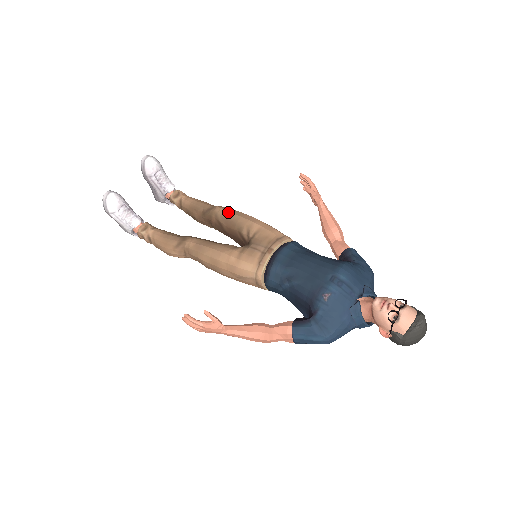
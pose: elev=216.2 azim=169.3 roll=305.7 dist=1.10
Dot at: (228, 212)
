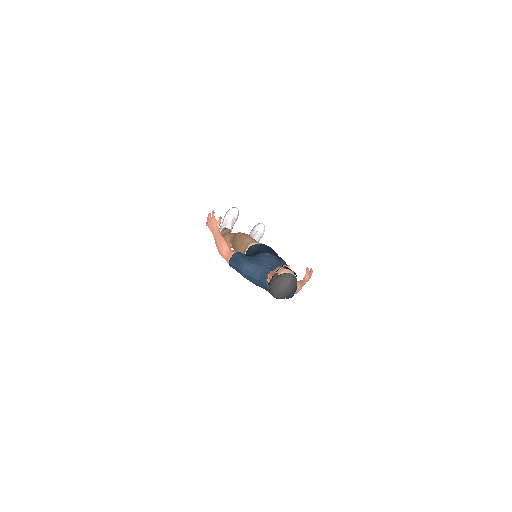
Dot at: occluded
